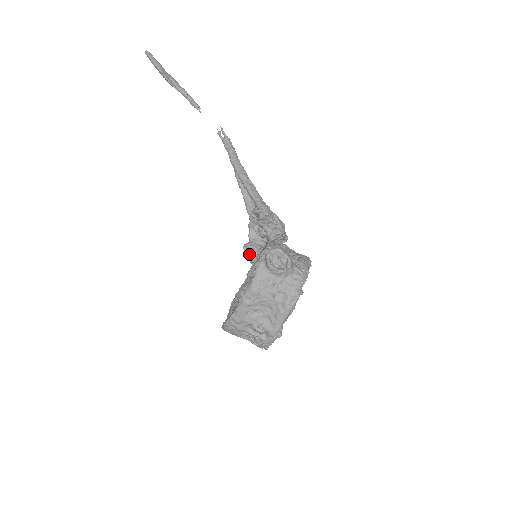
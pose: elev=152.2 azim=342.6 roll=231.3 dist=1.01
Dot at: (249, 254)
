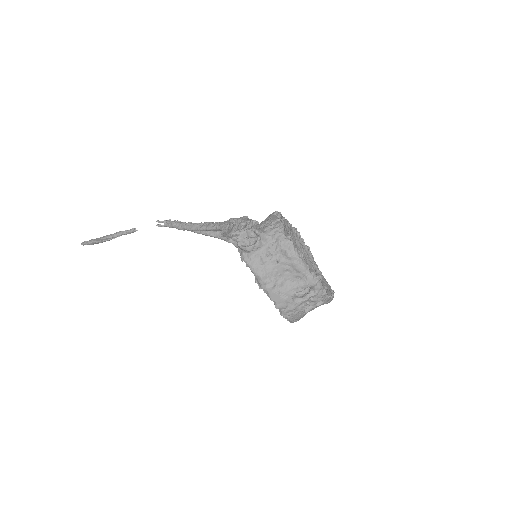
Dot at: occluded
